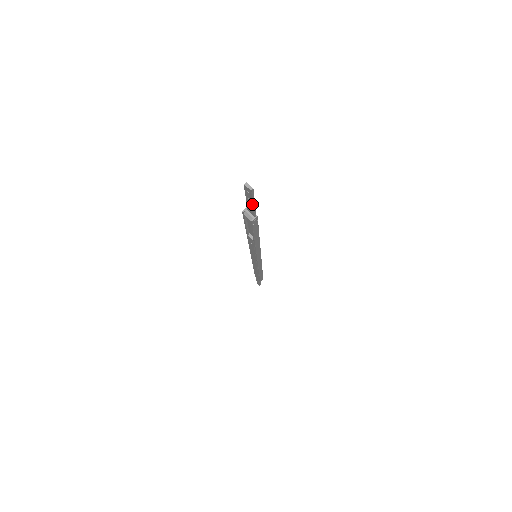
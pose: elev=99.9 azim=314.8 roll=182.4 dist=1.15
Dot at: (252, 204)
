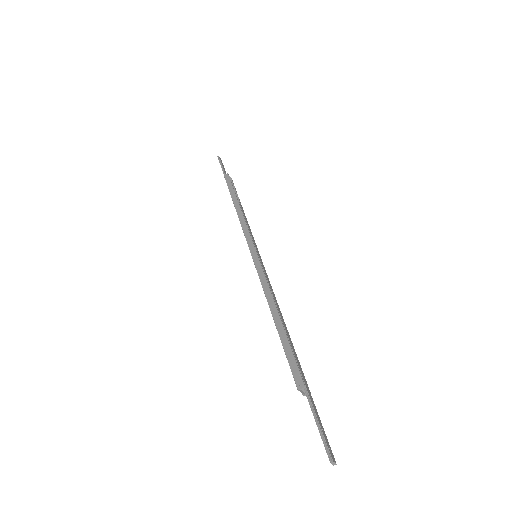
Dot at: (319, 426)
